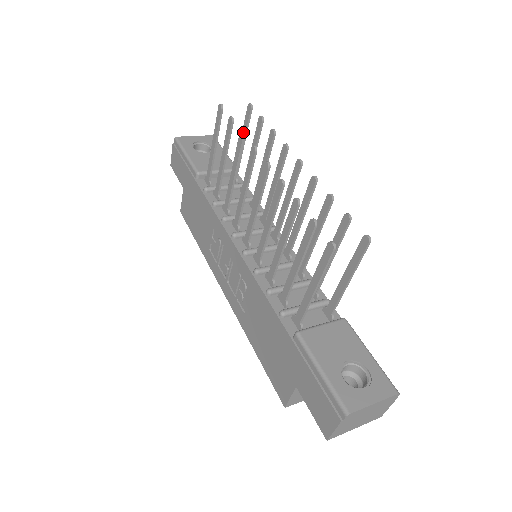
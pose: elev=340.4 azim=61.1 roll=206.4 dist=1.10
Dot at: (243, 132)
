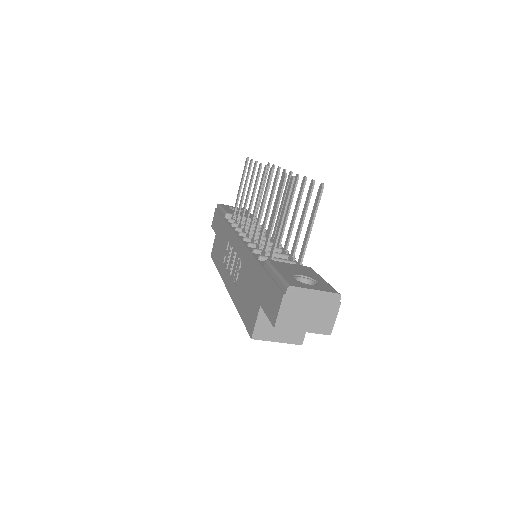
Dot at: (256, 161)
